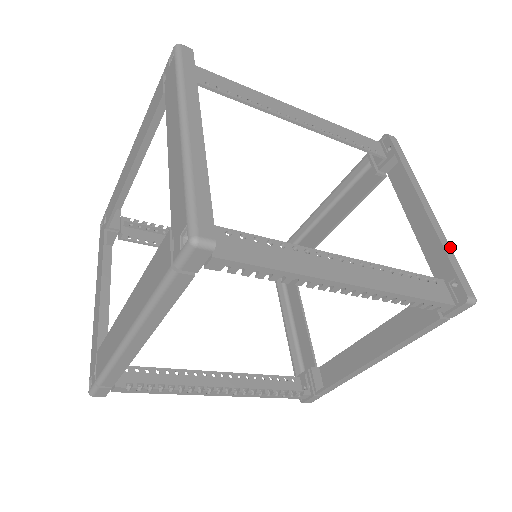
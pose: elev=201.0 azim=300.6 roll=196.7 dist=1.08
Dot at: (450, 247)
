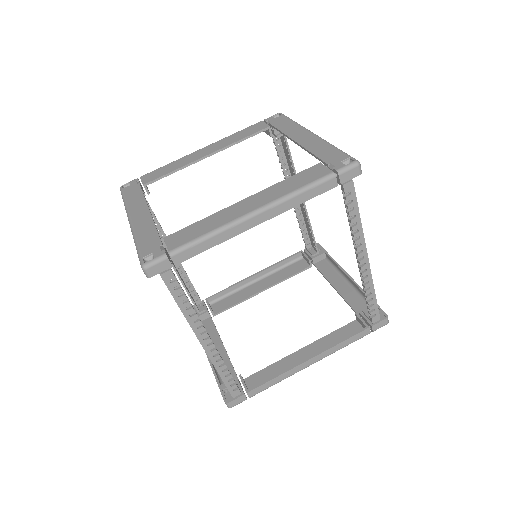
Dot at: occluded
